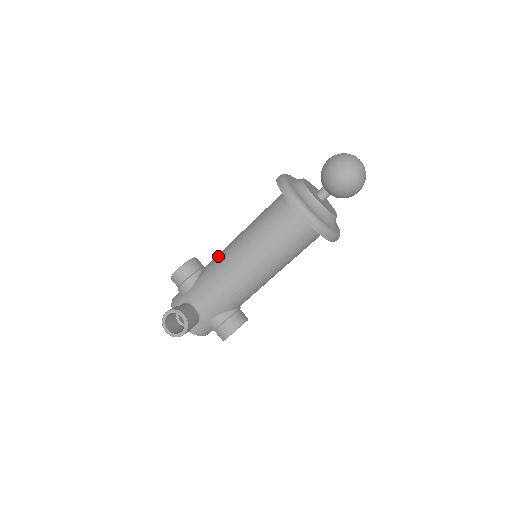
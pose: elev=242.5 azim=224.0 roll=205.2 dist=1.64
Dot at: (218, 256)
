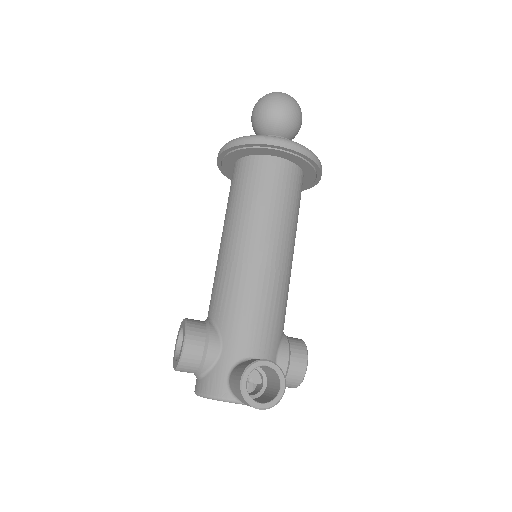
Dot at: (222, 282)
